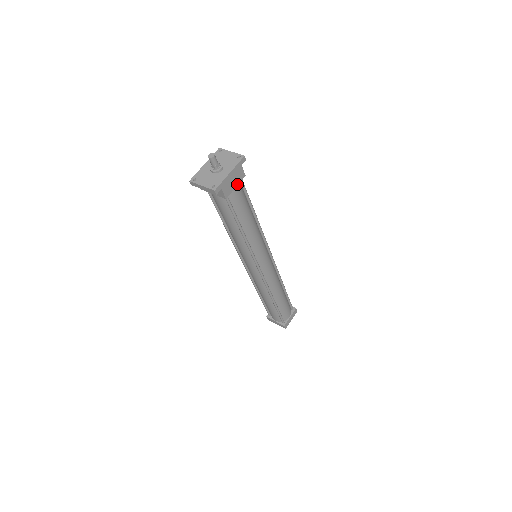
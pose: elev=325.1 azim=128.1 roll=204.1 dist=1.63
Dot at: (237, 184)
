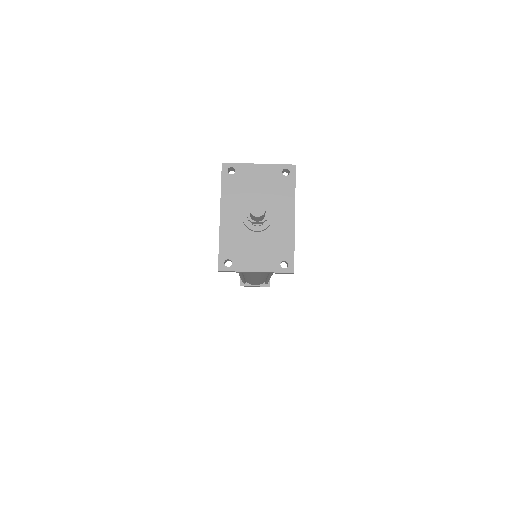
Dot at: occluded
